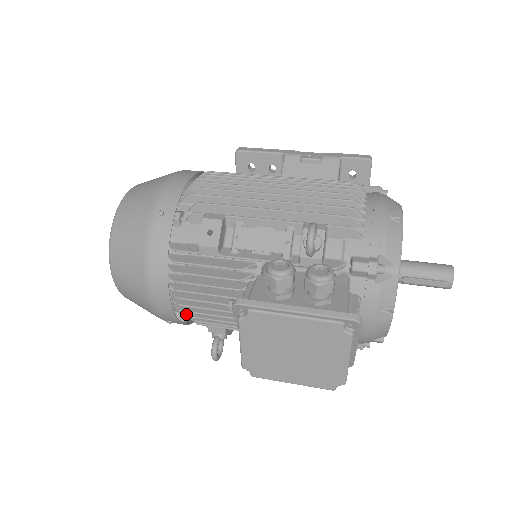
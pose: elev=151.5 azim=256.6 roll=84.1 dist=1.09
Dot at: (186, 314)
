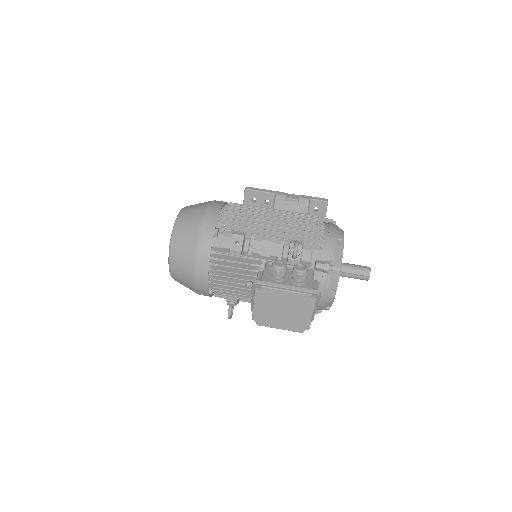
Dot at: (215, 289)
